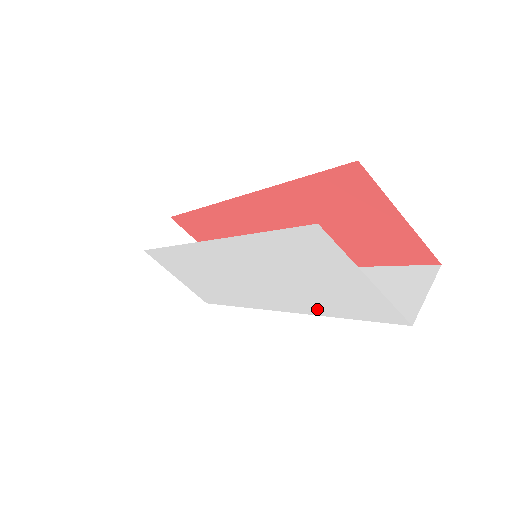
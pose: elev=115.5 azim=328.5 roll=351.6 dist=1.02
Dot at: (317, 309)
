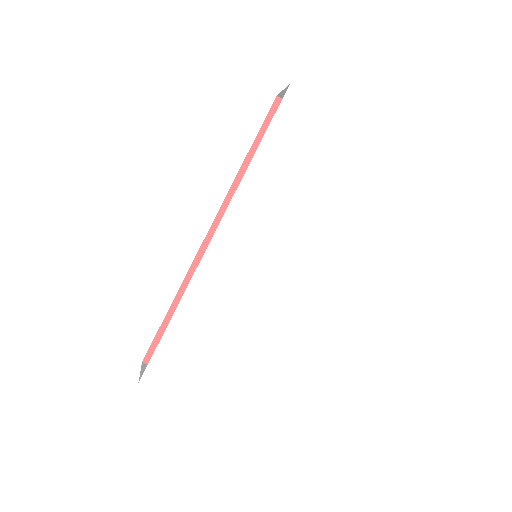
Dot at: (330, 215)
